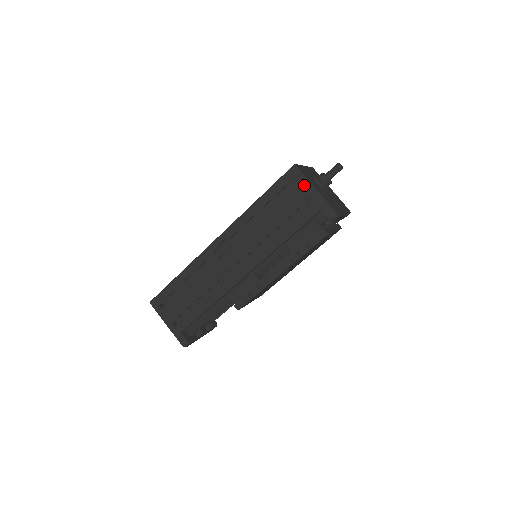
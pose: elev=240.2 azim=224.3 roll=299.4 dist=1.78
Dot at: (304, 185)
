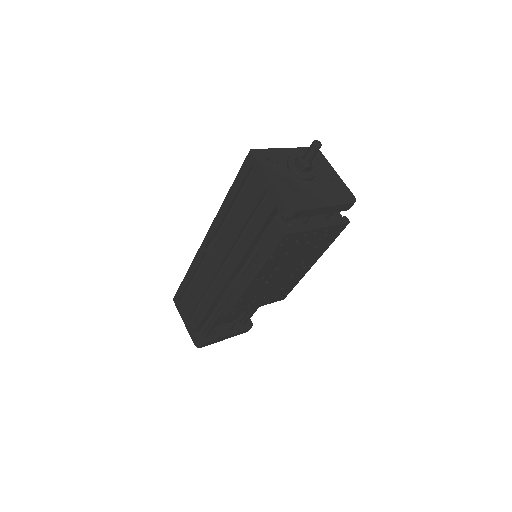
Dot at: (259, 174)
